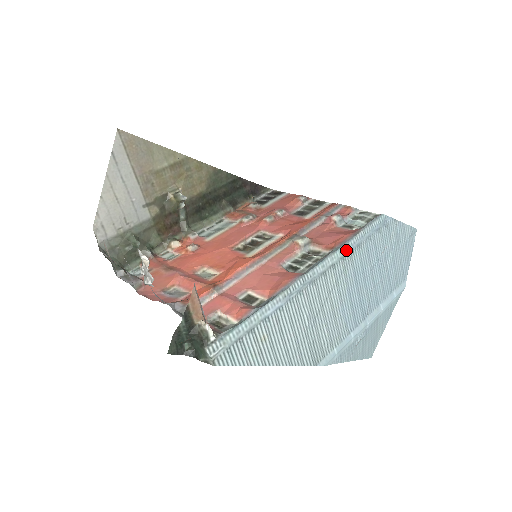
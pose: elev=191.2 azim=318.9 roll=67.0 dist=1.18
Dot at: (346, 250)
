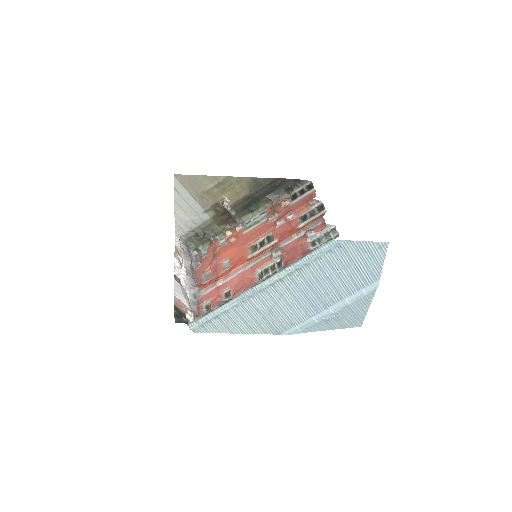
Dot at: (292, 269)
